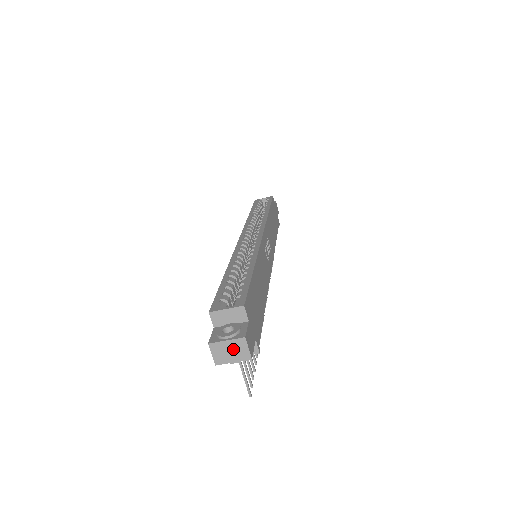
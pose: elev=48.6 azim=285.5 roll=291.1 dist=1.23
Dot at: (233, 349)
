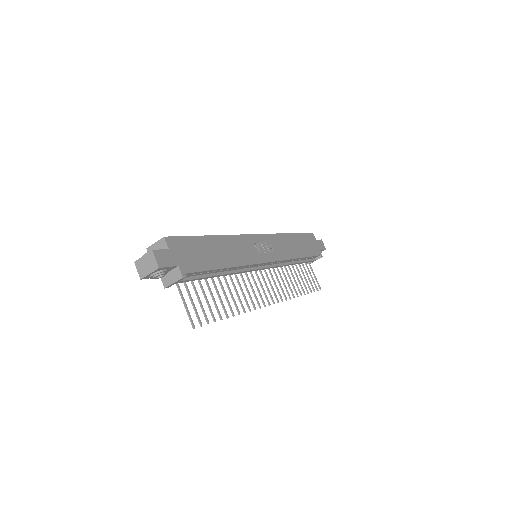
Dot at: (148, 262)
